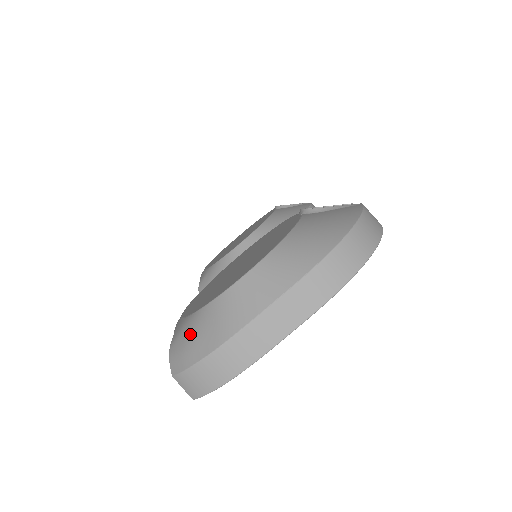
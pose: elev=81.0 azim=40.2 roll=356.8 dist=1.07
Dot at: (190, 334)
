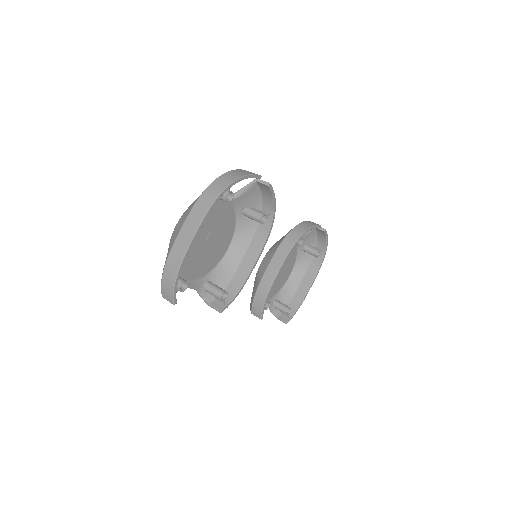
Dot at: occluded
